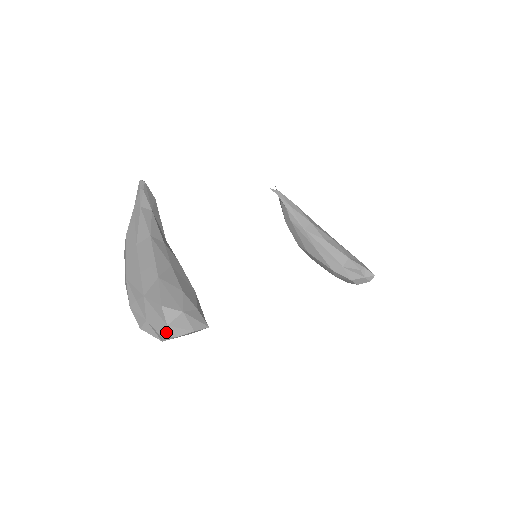
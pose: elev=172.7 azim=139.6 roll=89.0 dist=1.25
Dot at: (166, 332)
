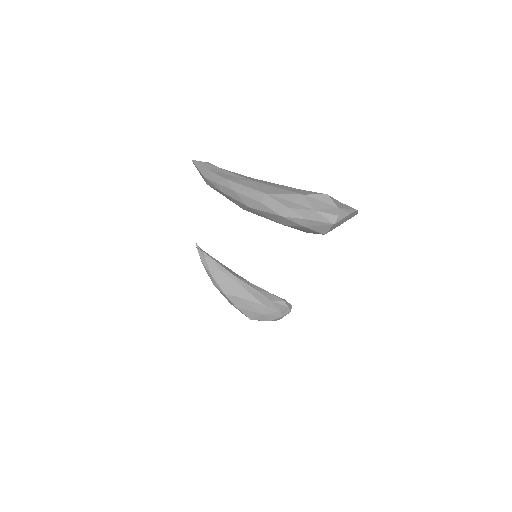
Dot at: (340, 212)
